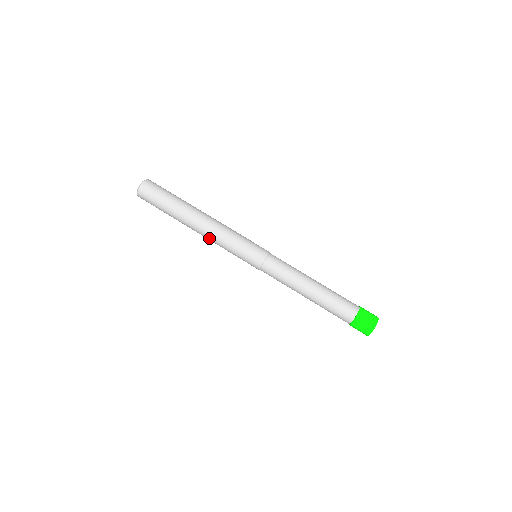
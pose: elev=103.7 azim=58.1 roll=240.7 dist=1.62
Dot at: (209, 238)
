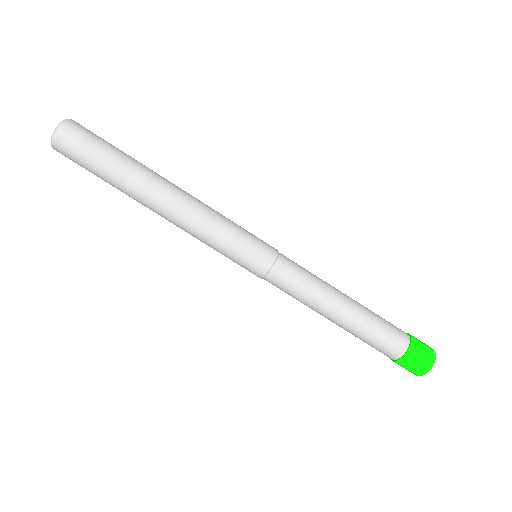
Dot at: (180, 227)
